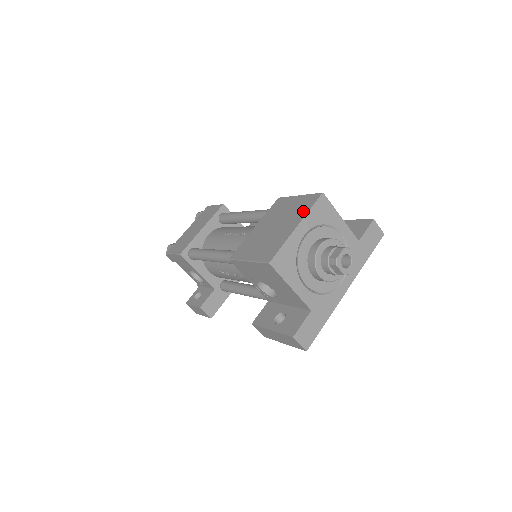
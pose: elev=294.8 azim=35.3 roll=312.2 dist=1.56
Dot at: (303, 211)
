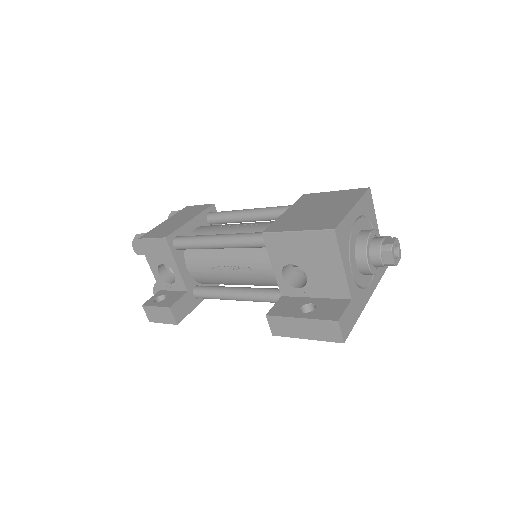
Dot at: (353, 198)
